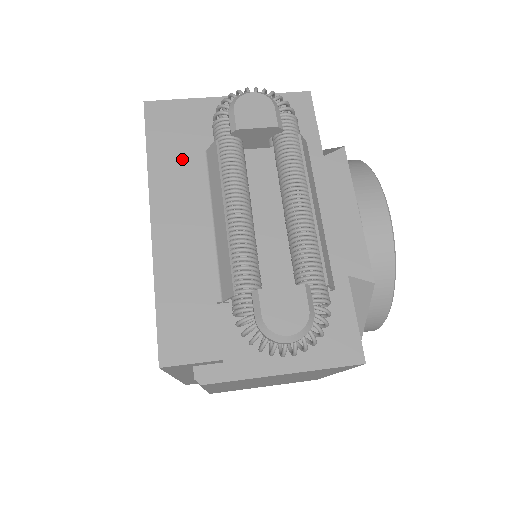
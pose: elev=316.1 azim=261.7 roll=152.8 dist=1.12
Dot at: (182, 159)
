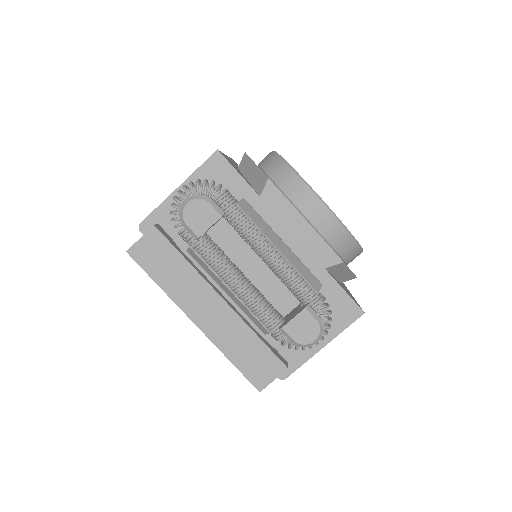
Dot at: (180, 274)
